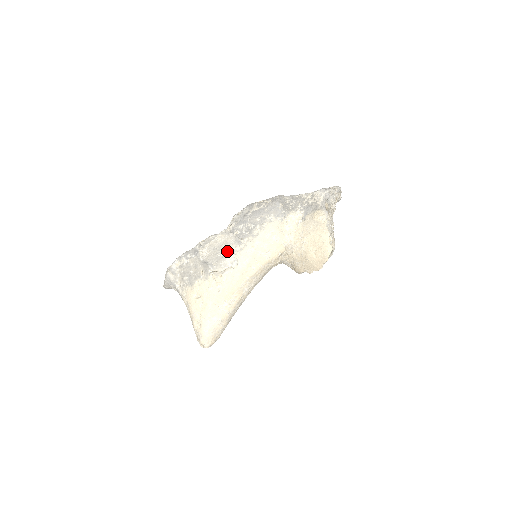
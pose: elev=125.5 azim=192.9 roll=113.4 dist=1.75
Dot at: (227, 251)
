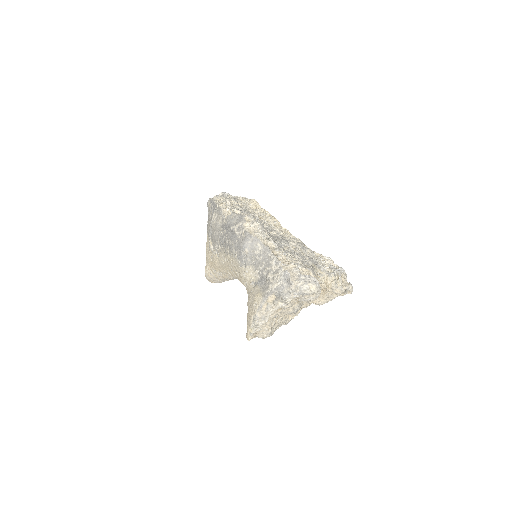
Dot at: (216, 239)
